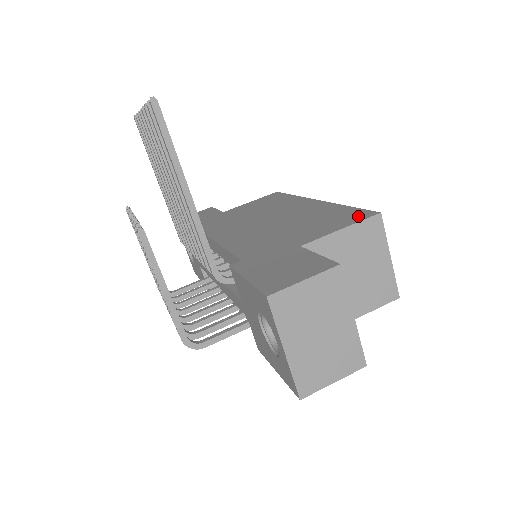
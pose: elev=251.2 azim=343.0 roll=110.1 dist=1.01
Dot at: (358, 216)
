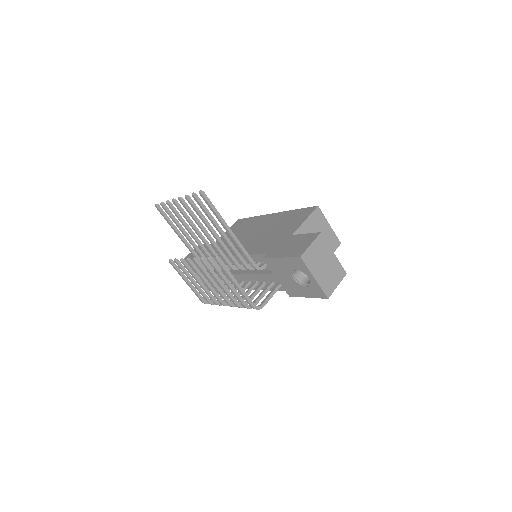
Dot at: (308, 211)
